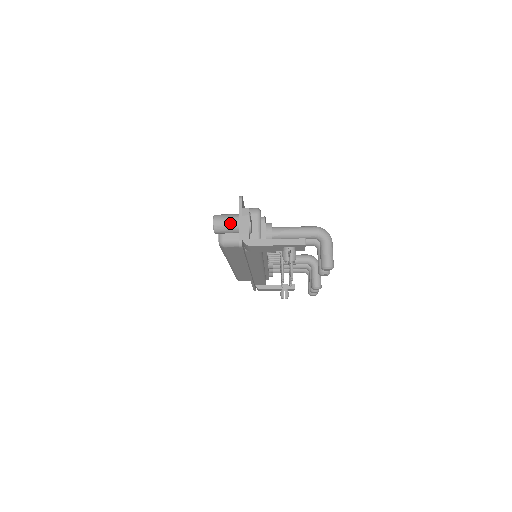
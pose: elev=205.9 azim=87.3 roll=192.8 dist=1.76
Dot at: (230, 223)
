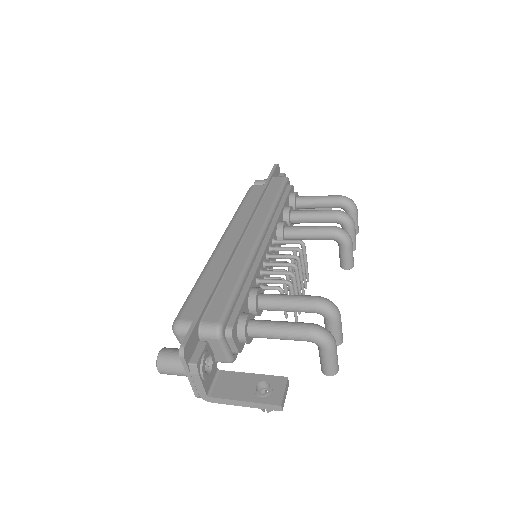
Dot at: (179, 375)
